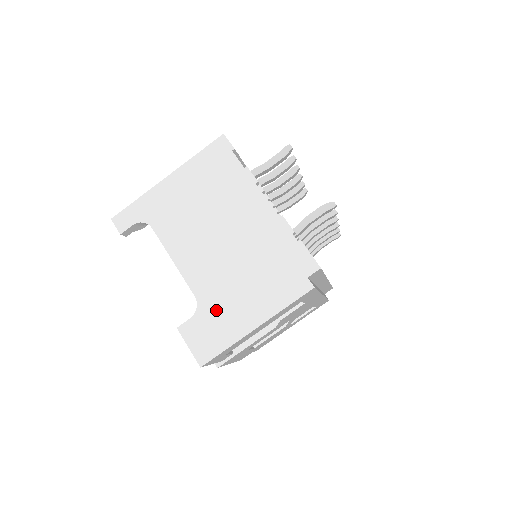
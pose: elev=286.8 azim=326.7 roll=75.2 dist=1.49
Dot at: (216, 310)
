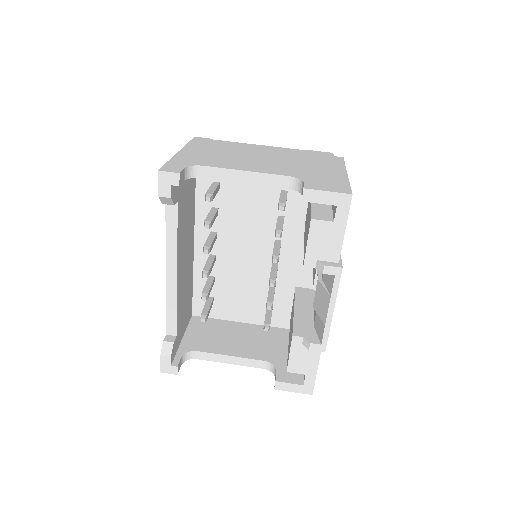
Dot at: (312, 176)
